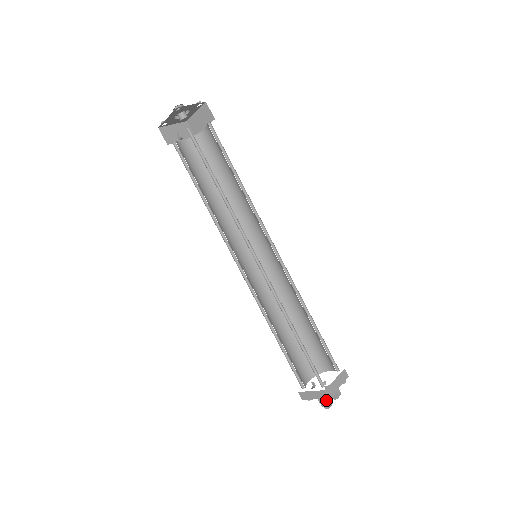
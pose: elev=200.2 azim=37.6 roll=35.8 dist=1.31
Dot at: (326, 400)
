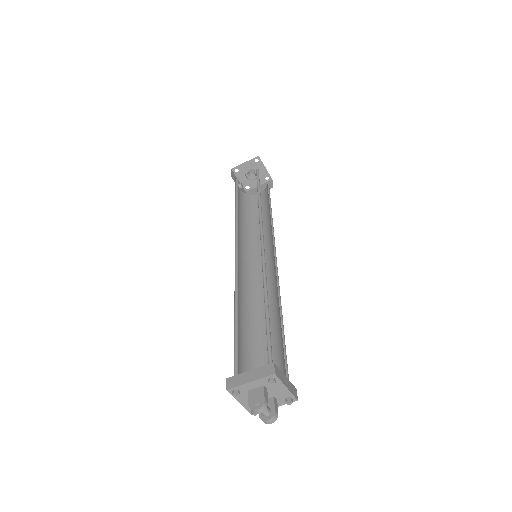
Dot at: (262, 394)
